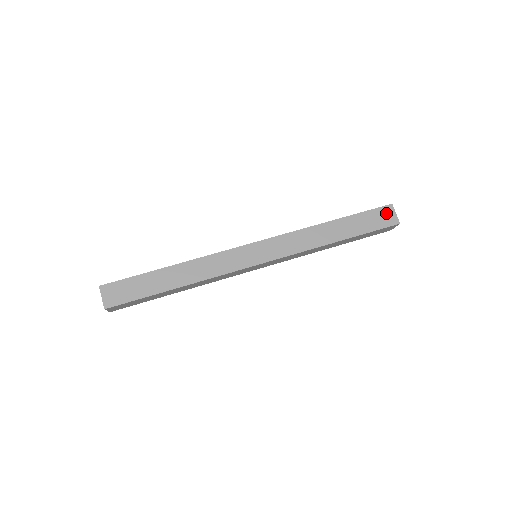
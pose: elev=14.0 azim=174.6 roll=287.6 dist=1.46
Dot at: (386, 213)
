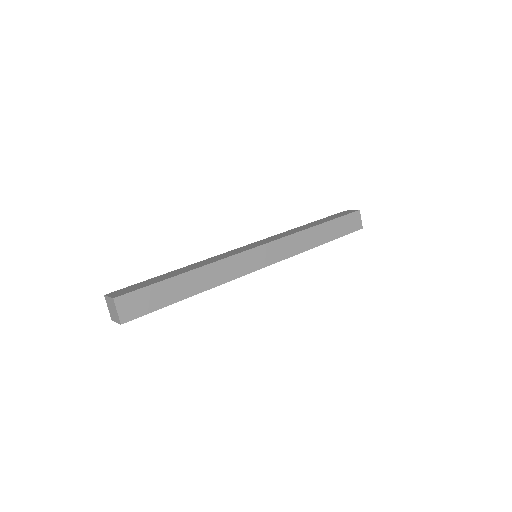
Dot at: (355, 218)
